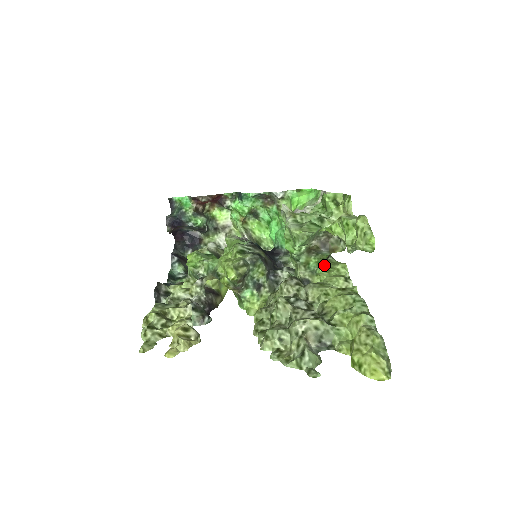
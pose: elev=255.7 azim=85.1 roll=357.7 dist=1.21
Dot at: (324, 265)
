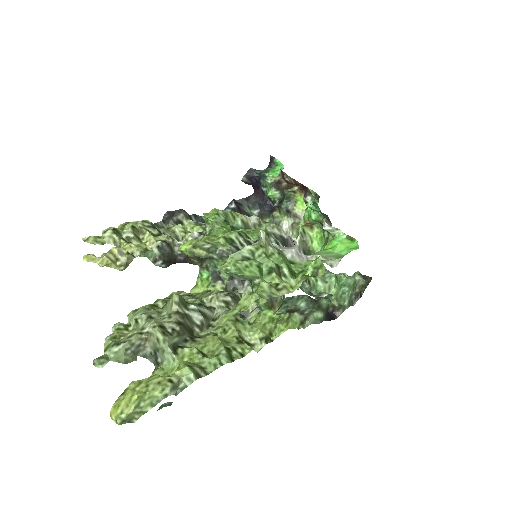
Dot at: occluded
